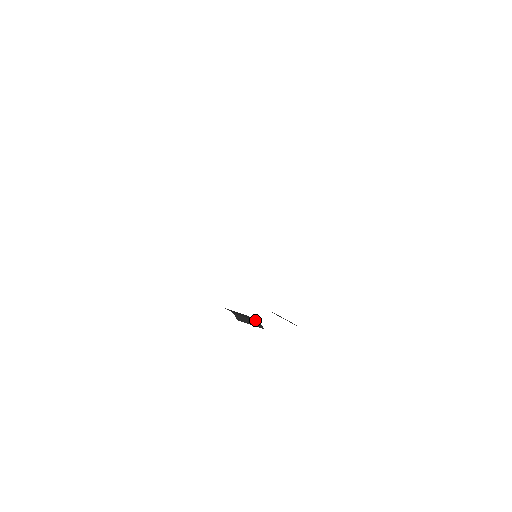
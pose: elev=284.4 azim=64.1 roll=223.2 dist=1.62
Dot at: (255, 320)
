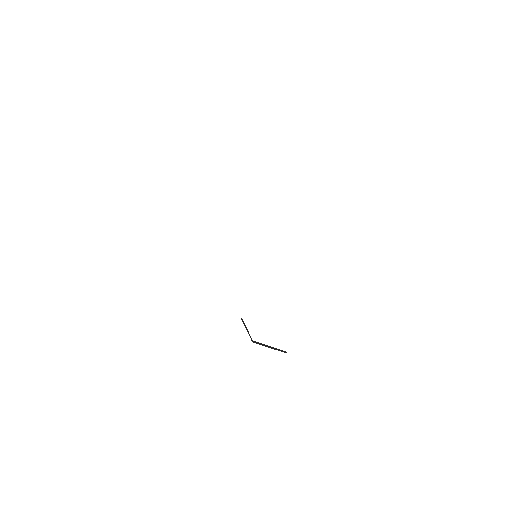
Dot at: occluded
